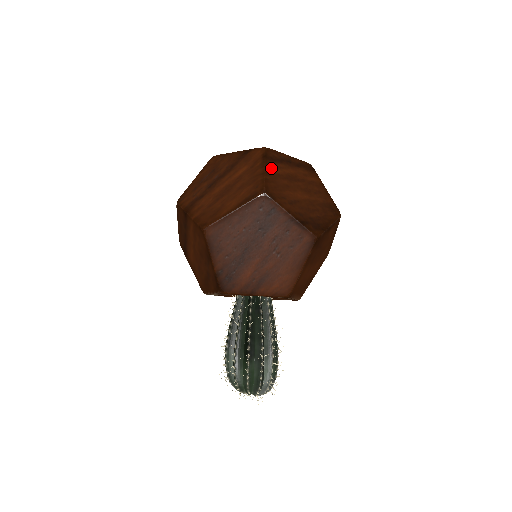
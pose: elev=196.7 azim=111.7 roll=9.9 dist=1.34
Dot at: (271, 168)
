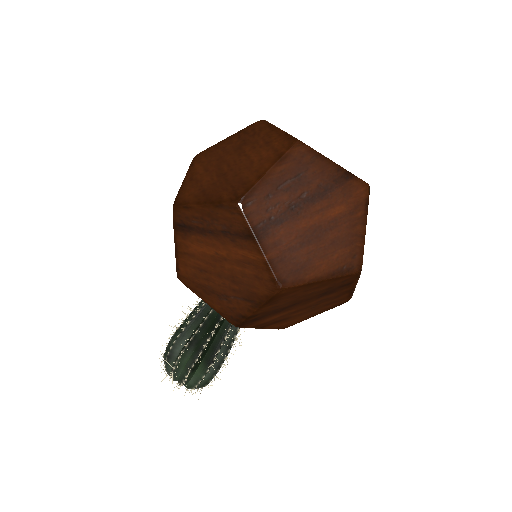
Dot at: occluded
